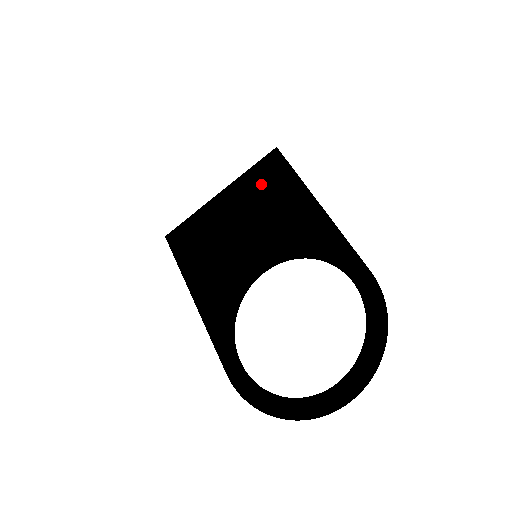
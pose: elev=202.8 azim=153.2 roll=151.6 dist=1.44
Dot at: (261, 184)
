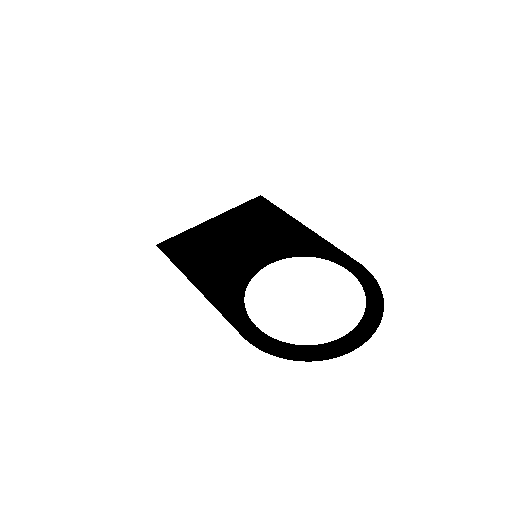
Dot at: (251, 214)
